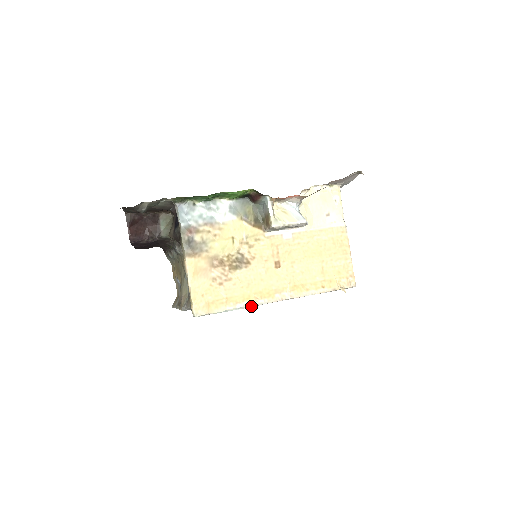
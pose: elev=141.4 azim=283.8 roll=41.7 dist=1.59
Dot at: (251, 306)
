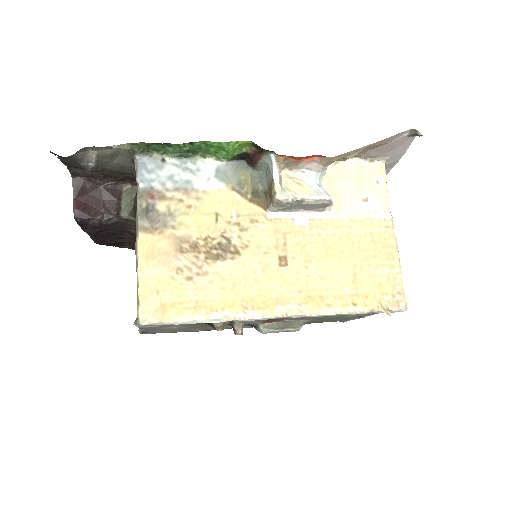
Dot at: (242, 329)
